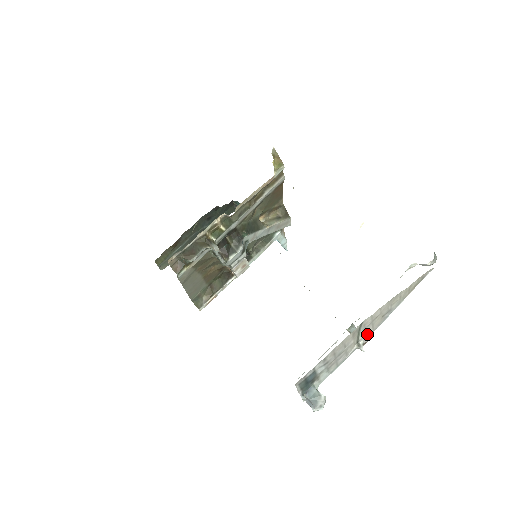
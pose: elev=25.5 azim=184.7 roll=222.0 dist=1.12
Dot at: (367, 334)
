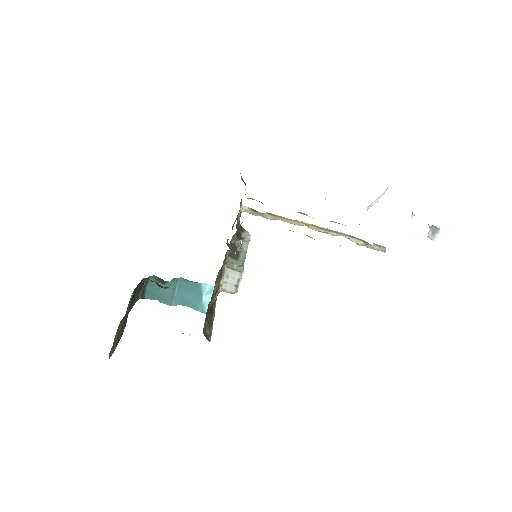
Dot at: occluded
